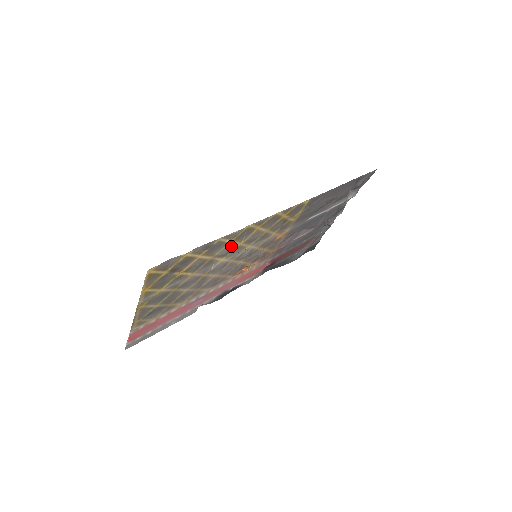
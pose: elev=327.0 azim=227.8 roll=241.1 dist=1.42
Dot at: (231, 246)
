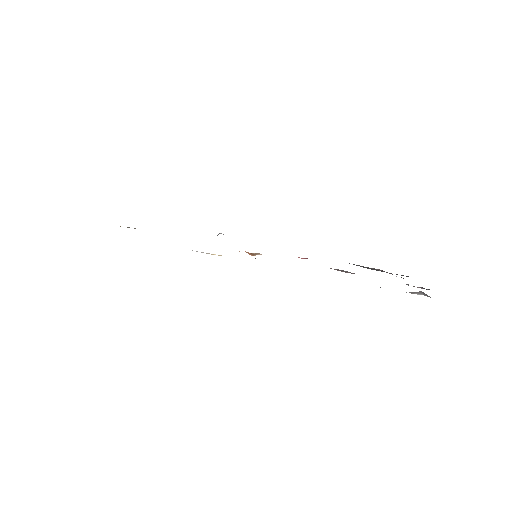
Dot at: occluded
